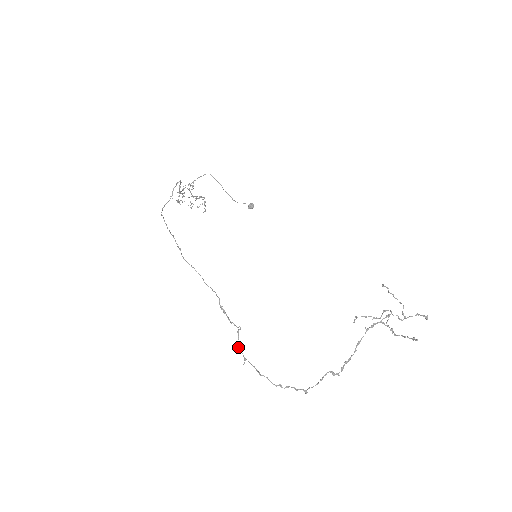
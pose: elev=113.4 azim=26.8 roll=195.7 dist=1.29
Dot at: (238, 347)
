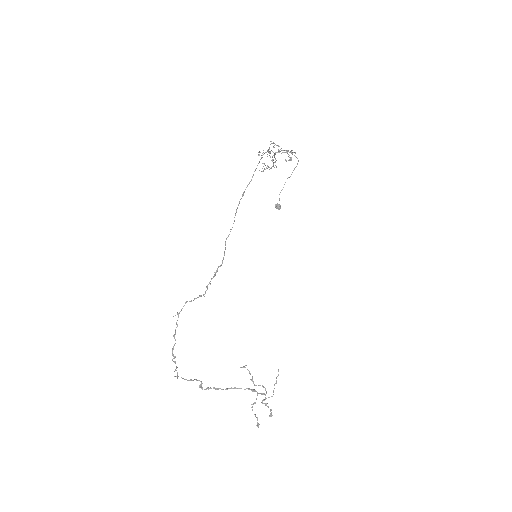
Dot at: (186, 302)
